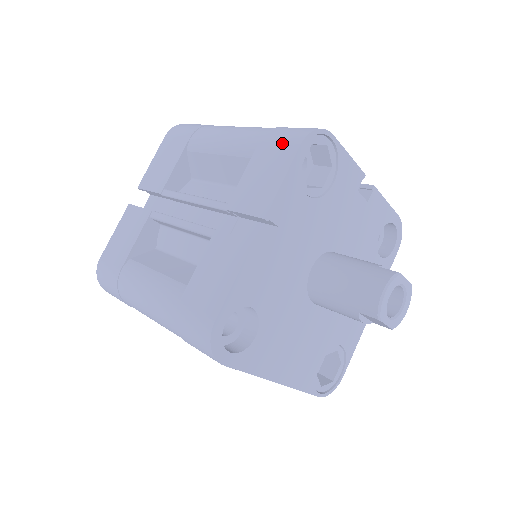
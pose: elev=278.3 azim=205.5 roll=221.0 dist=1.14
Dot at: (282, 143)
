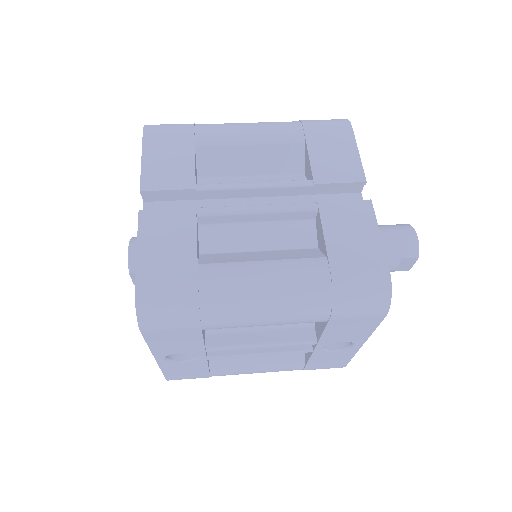
Dot at: (332, 128)
